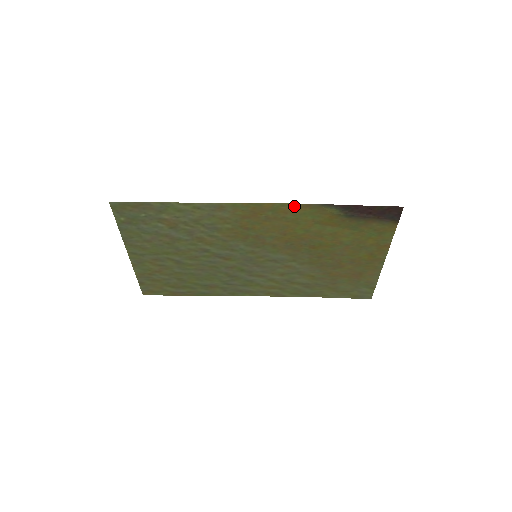
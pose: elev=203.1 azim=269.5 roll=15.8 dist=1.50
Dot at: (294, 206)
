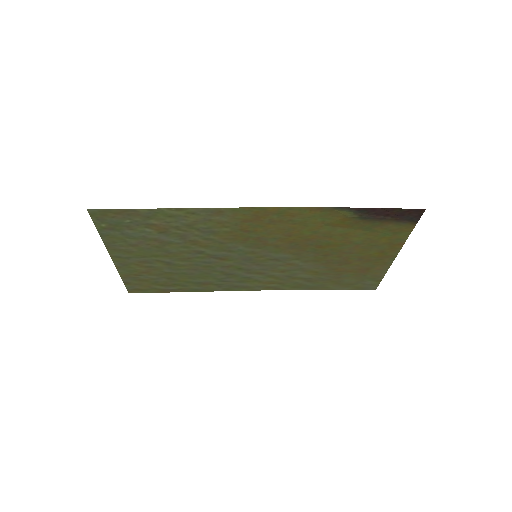
Dot at: (303, 209)
